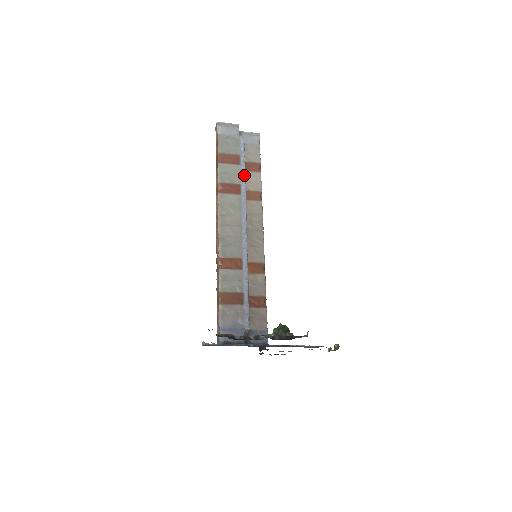
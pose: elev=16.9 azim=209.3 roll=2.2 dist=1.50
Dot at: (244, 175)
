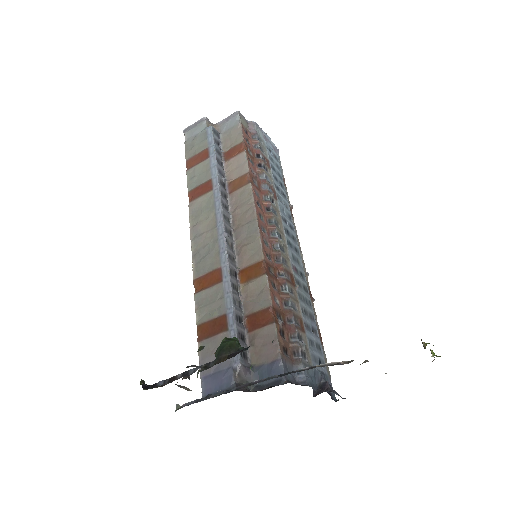
Dot at: (214, 166)
